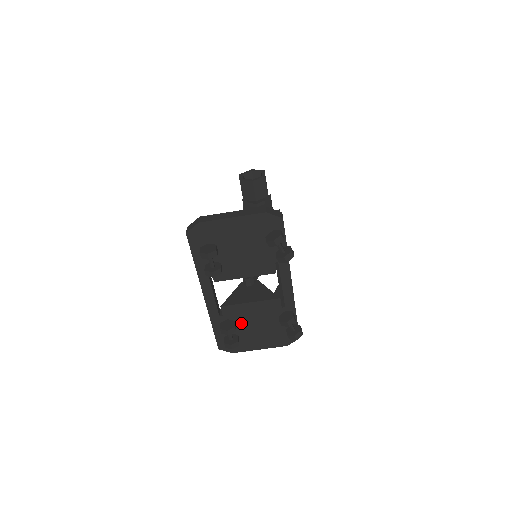
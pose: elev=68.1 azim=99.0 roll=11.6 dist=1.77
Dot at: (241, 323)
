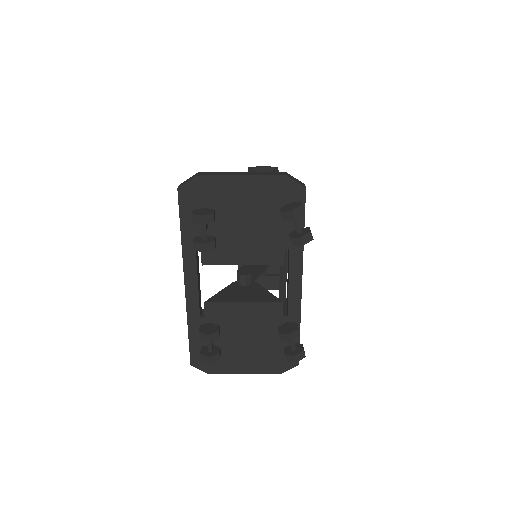
Dot at: (227, 331)
